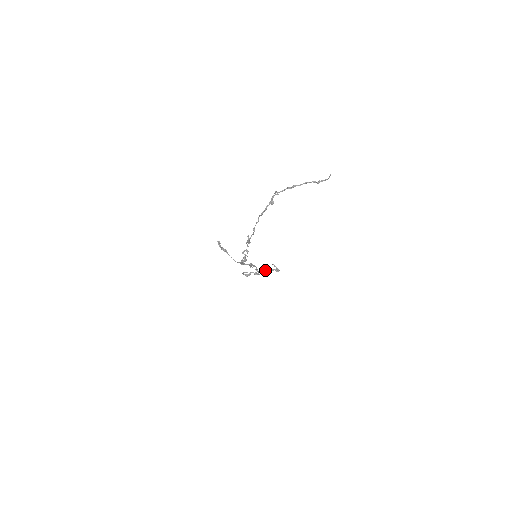
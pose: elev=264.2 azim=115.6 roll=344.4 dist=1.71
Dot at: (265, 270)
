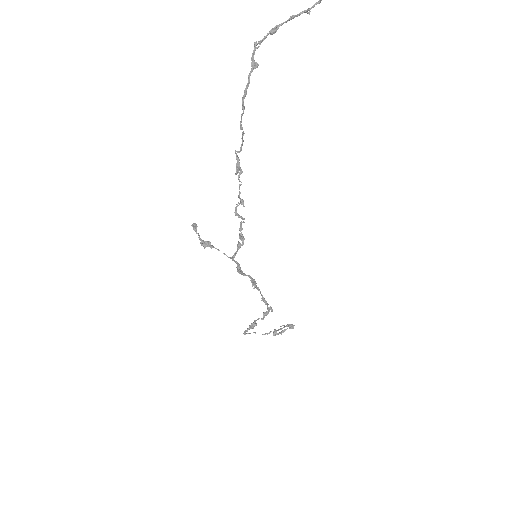
Dot at: (274, 332)
